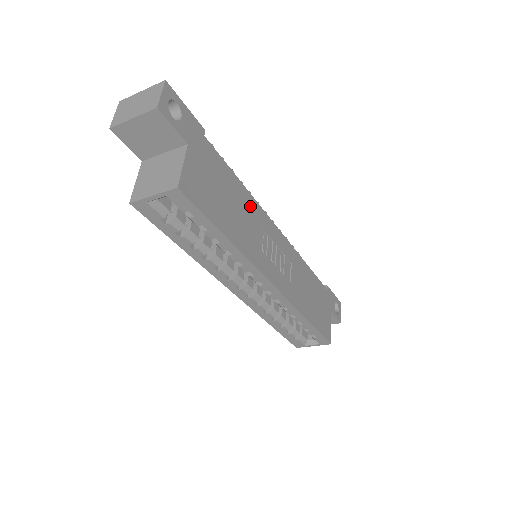
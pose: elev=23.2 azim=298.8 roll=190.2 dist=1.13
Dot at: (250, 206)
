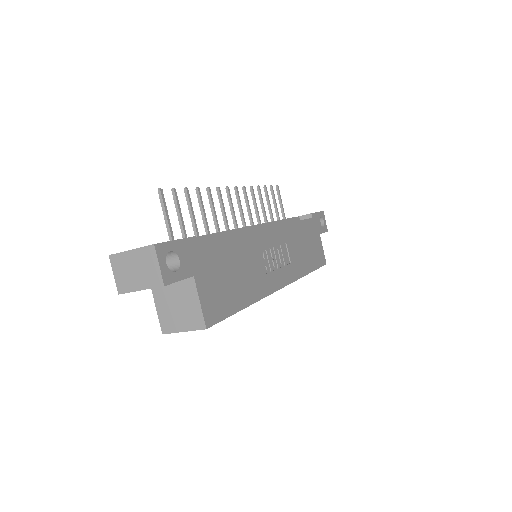
Dot at: (247, 246)
